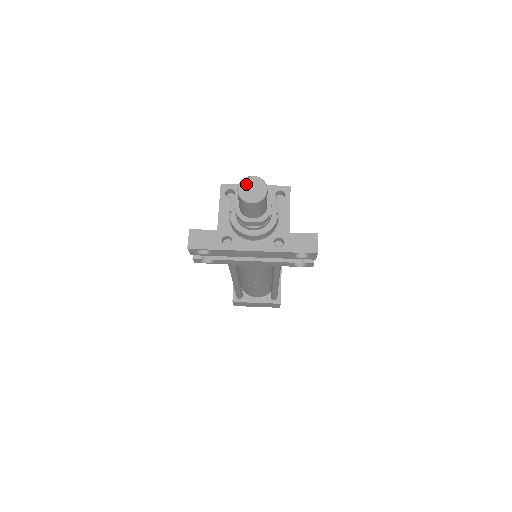
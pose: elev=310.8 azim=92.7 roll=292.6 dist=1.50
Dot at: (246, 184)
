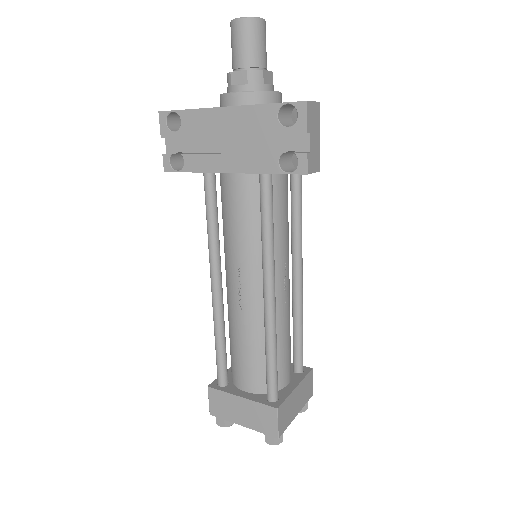
Dot at: occluded
